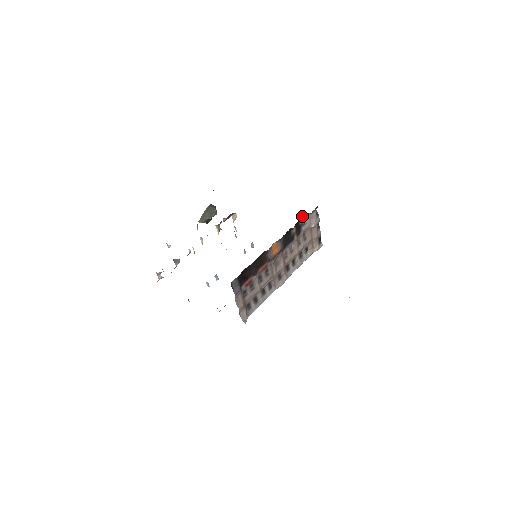
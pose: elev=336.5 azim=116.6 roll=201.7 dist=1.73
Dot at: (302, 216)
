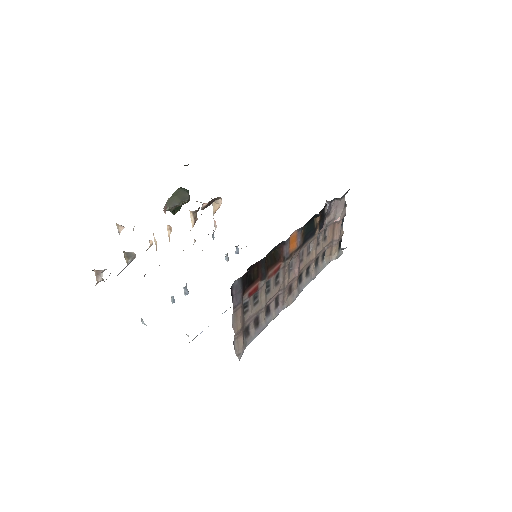
Dot at: (327, 201)
